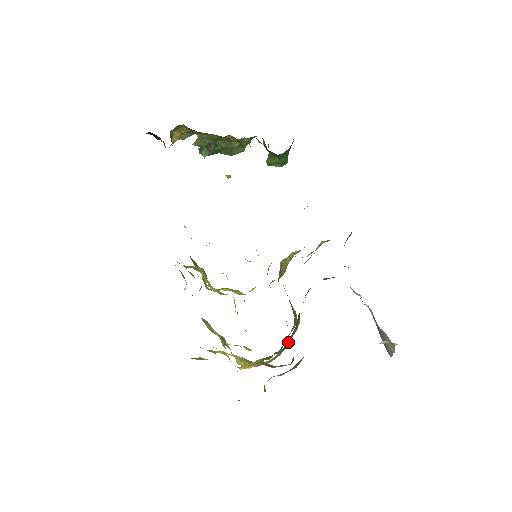
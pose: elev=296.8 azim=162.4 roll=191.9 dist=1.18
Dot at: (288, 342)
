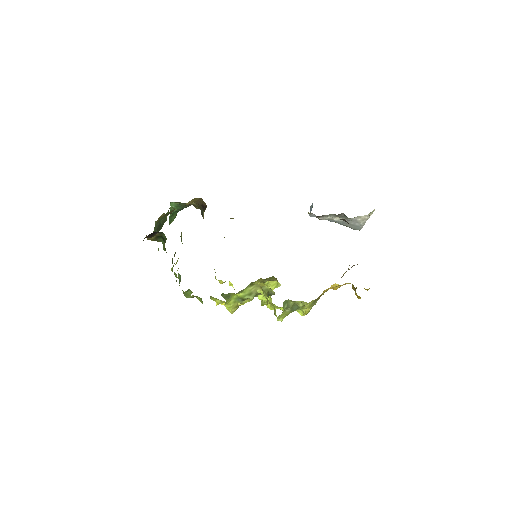
Dot at: occluded
